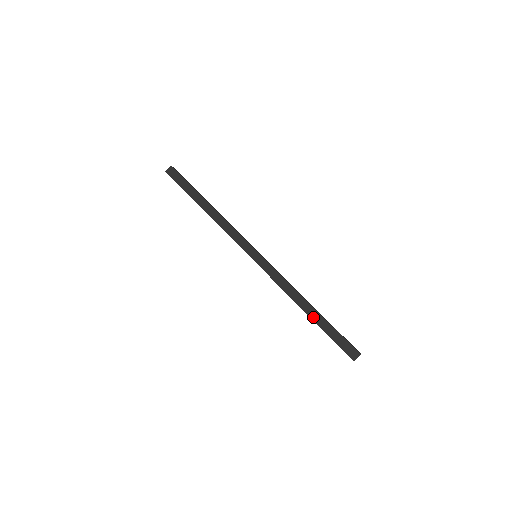
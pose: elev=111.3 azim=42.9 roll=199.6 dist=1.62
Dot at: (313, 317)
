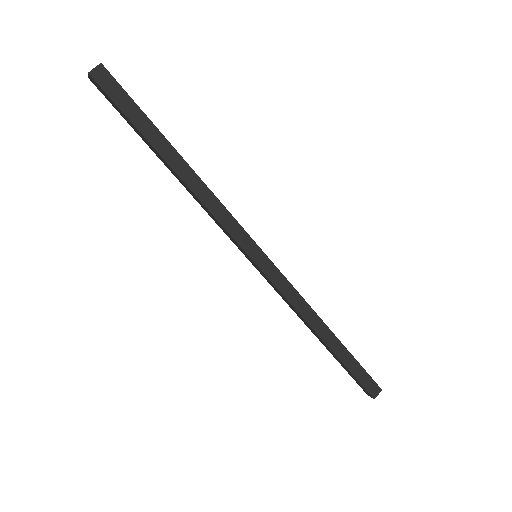
Dot at: (333, 347)
